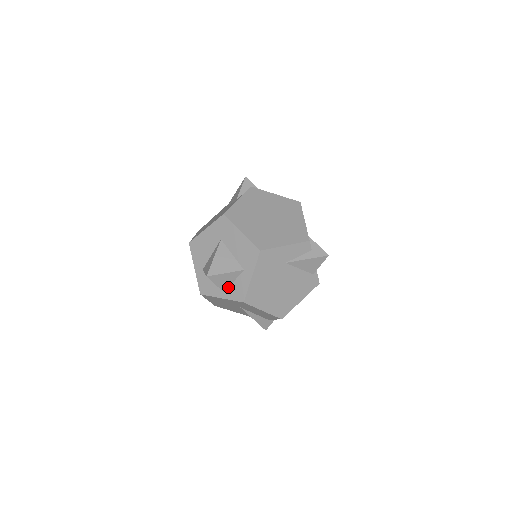
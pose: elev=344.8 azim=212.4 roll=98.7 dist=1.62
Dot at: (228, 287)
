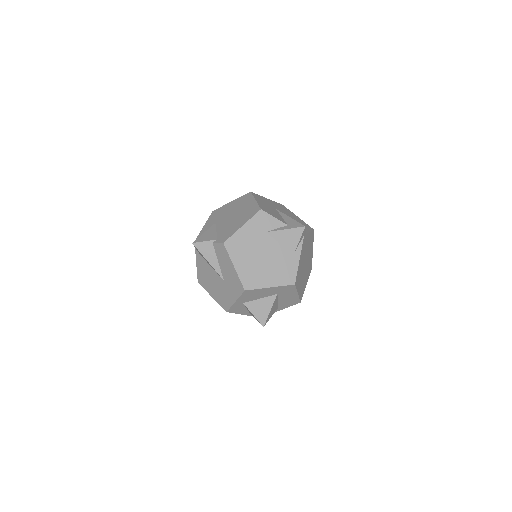
Dot at: occluded
